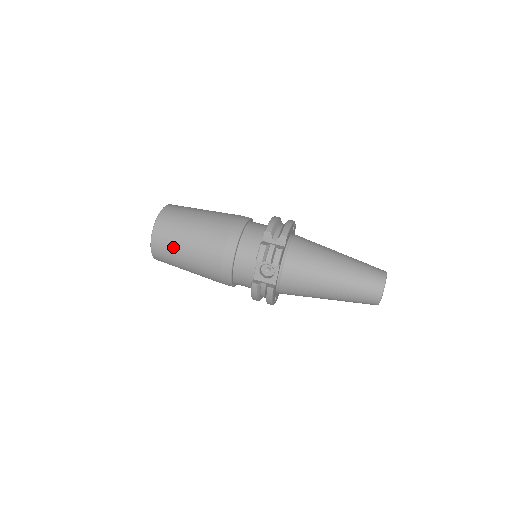
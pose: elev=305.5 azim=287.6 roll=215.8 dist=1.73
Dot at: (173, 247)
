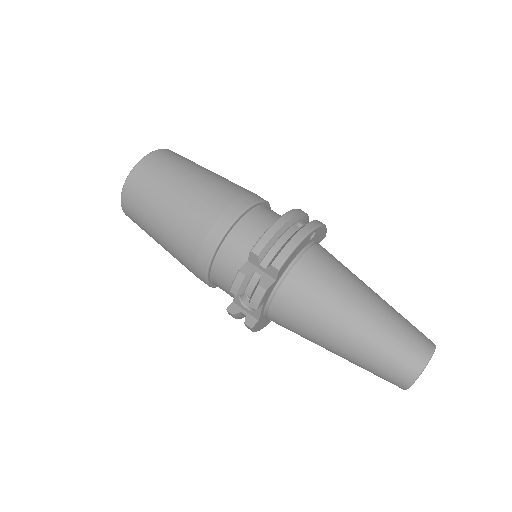
Dot at: (143, 224)
